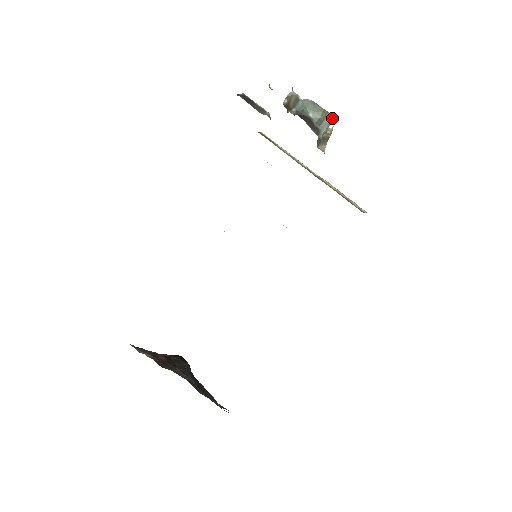
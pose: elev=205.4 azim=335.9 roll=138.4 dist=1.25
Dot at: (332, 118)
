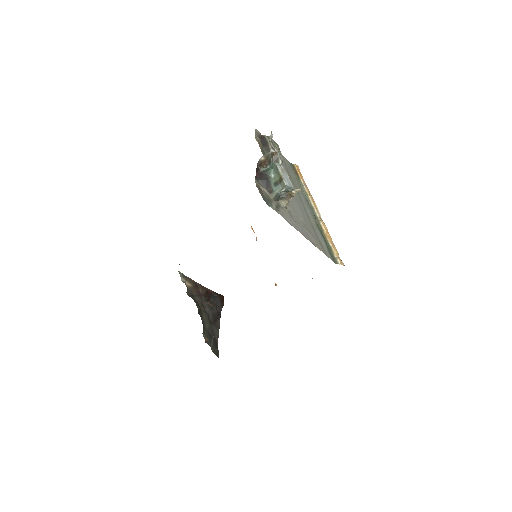
Dot at: (285, 184)
